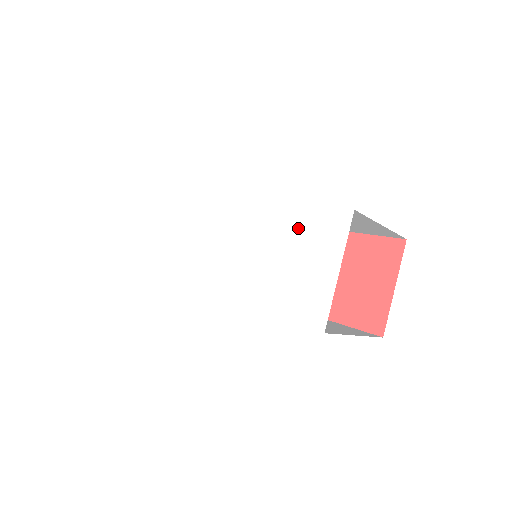
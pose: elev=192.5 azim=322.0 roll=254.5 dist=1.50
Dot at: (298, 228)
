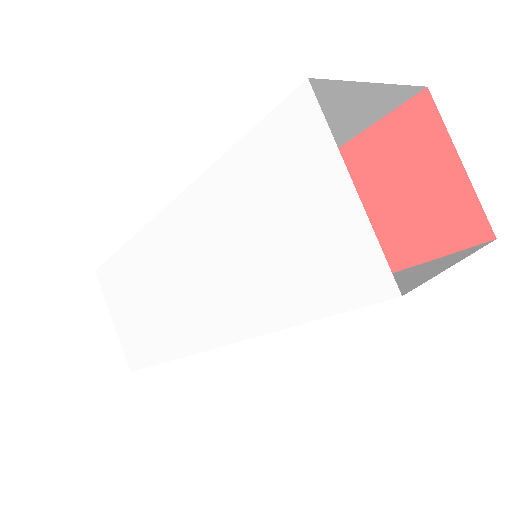
Dot at: (257, 174)
